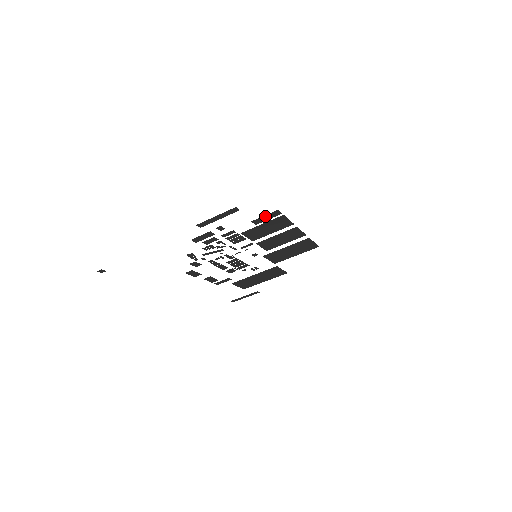
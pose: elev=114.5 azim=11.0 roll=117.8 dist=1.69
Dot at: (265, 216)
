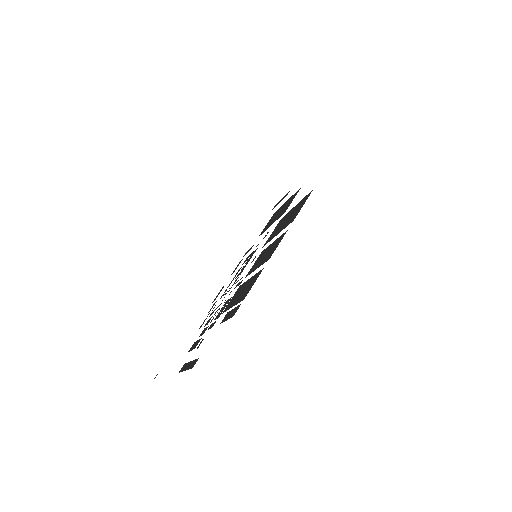
Dot at: (227, 318)
